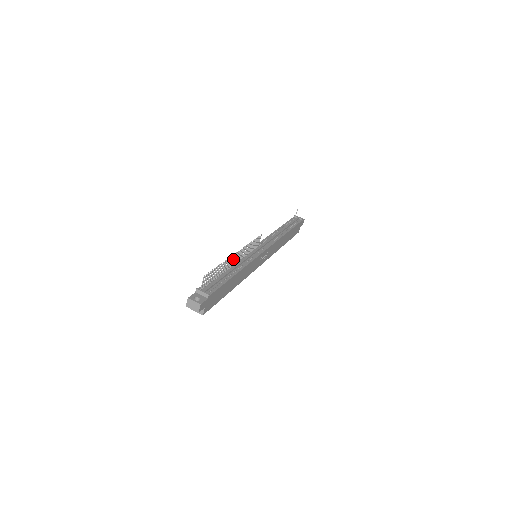
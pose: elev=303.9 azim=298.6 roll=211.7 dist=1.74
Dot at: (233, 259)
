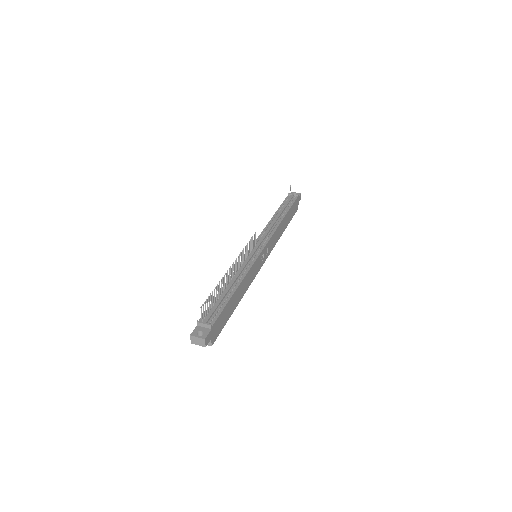
Dot at: (230, 273)
